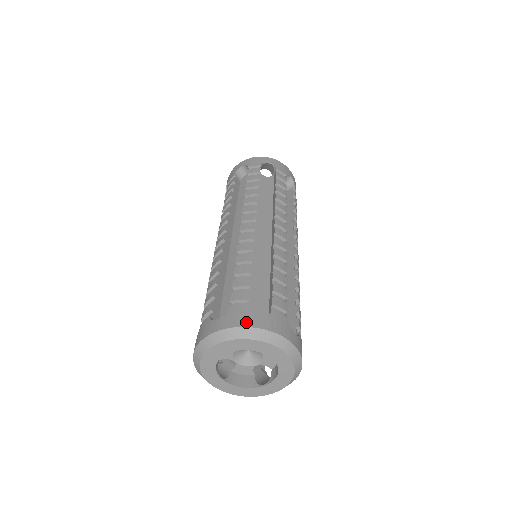
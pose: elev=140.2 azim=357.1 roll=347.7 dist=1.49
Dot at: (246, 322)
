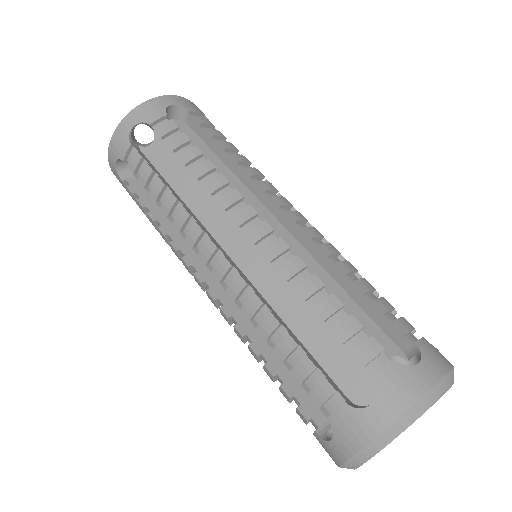
Dot at: (447, 361)
